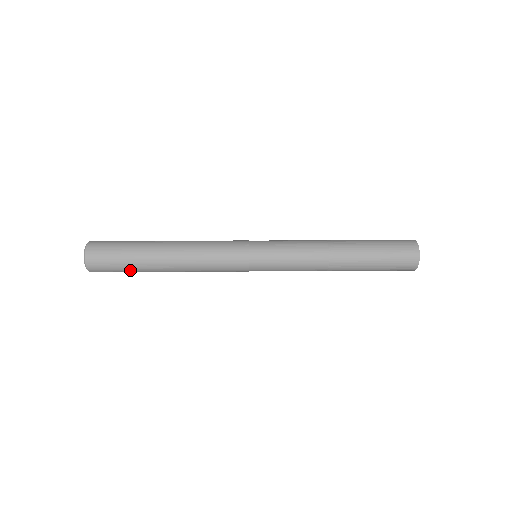
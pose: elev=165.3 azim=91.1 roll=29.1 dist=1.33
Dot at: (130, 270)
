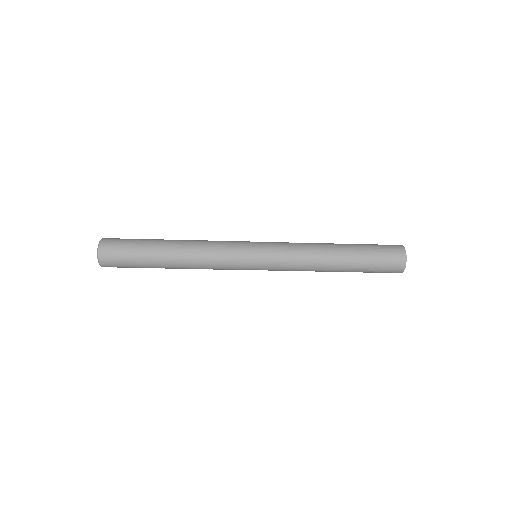
Dot at: (138, 248)
